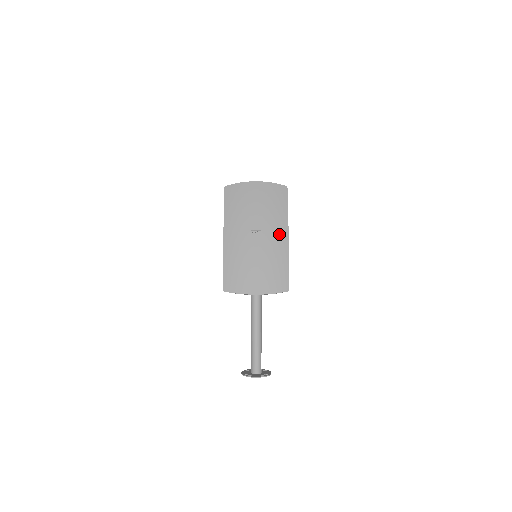
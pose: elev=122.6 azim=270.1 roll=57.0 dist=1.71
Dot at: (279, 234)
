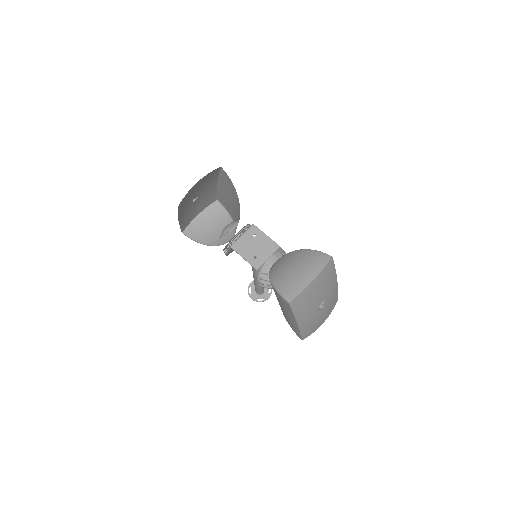
Dot at: (333, 289)
